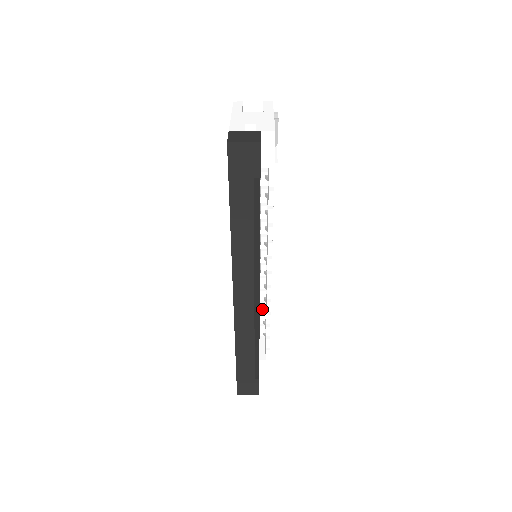
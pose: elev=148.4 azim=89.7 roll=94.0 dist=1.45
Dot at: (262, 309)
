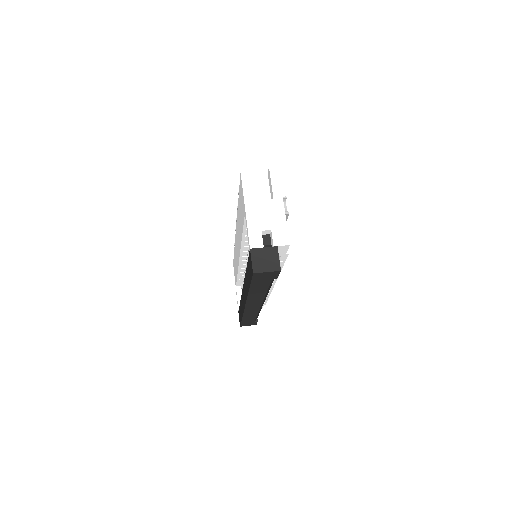
Dot at: occluded
